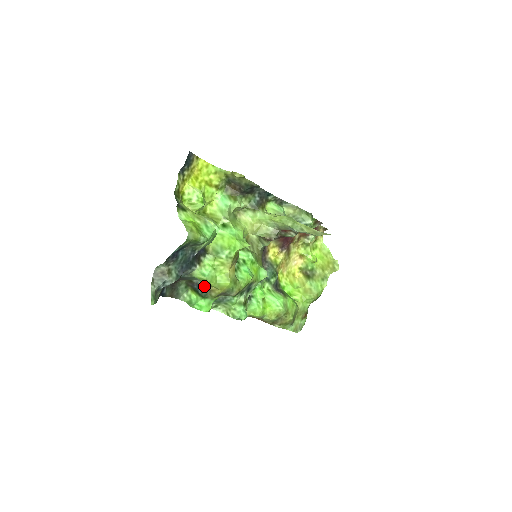
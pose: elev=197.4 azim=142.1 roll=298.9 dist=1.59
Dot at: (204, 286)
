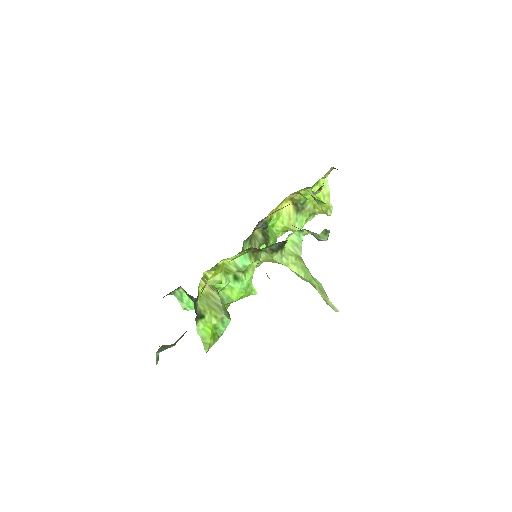
Dot at: occluded
